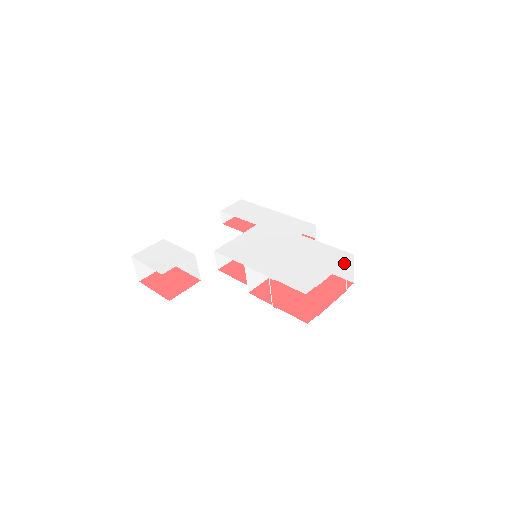
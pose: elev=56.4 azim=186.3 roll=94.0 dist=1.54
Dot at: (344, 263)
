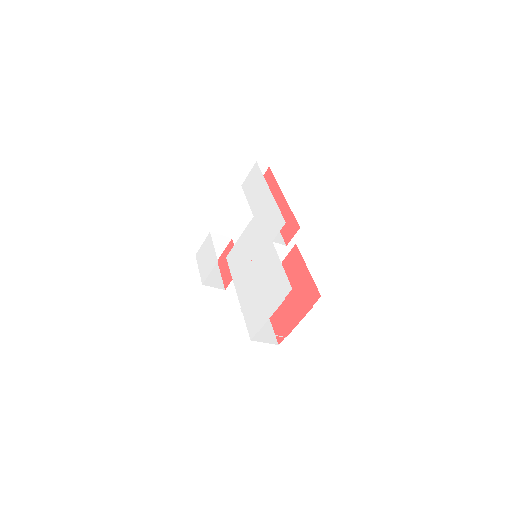
Dot at: occluded
